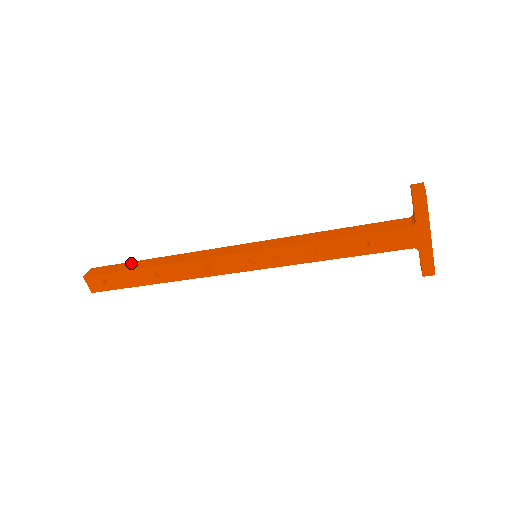
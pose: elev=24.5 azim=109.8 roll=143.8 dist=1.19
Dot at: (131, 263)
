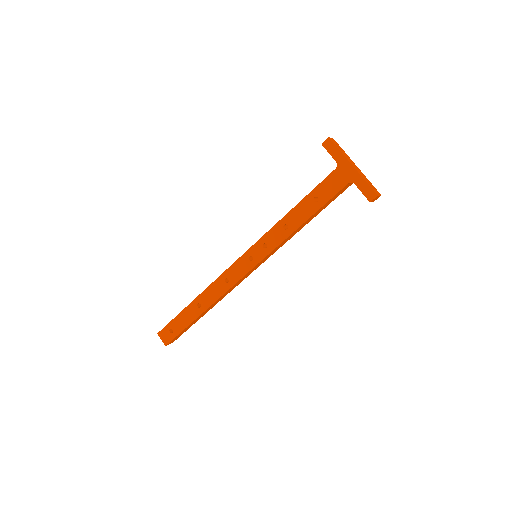
Dot at: occluded
